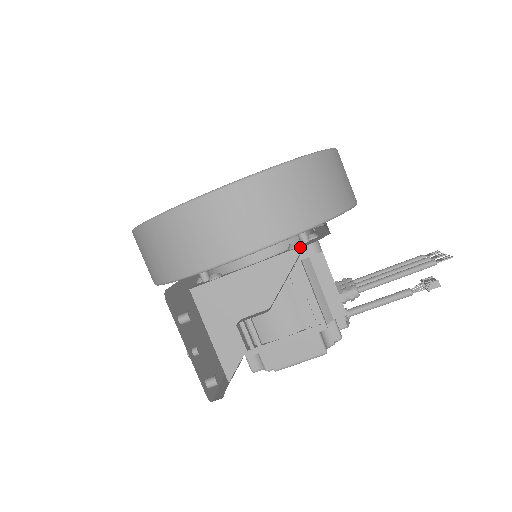
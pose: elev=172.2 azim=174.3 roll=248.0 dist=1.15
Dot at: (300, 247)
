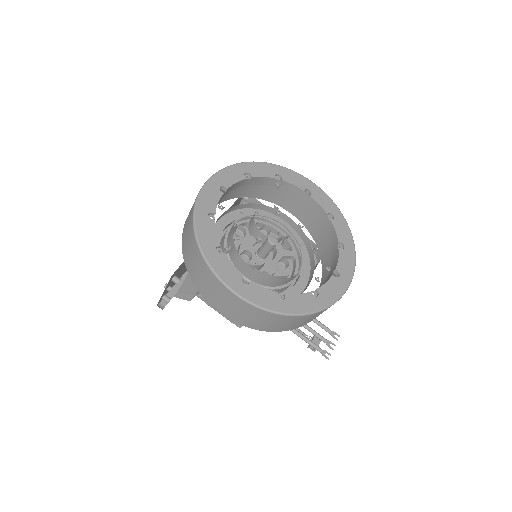
Dot at: occluded
